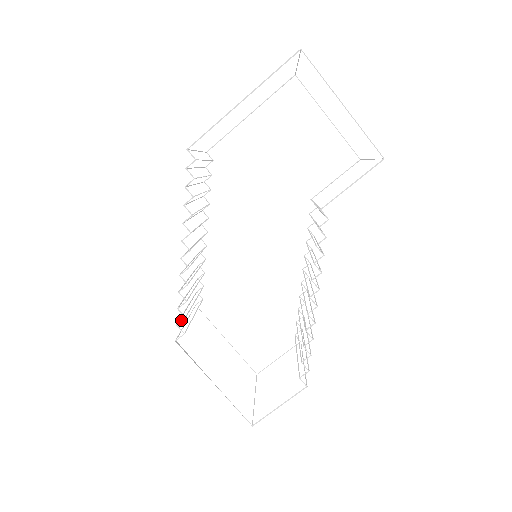
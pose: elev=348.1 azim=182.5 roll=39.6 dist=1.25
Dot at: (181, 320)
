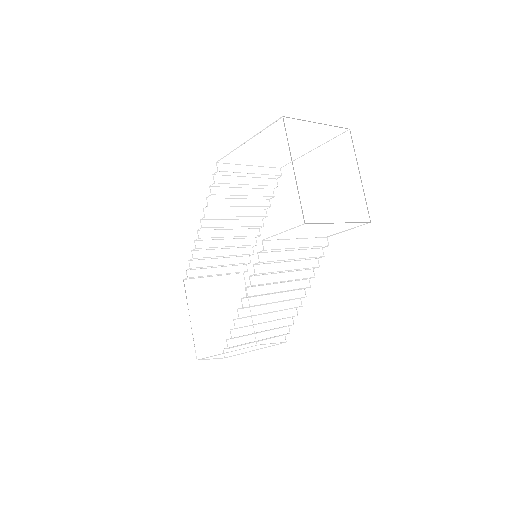
Dot at: occluded
